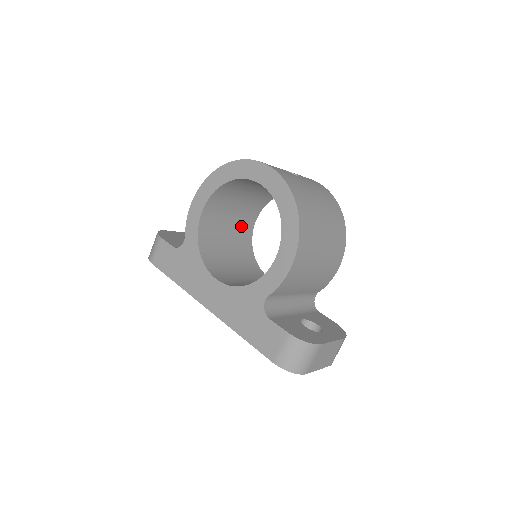
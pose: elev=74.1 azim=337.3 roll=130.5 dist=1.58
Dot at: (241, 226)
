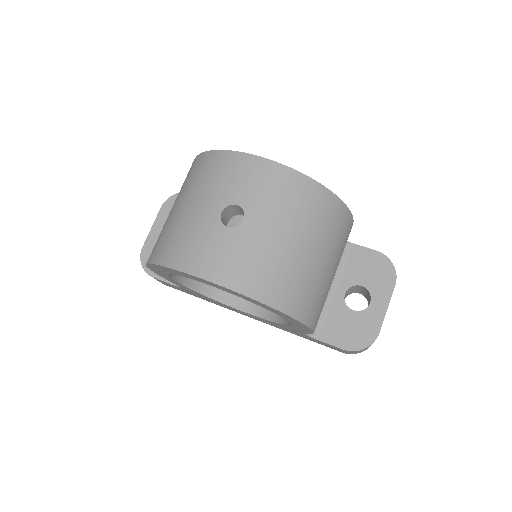
Dot at: occluded
